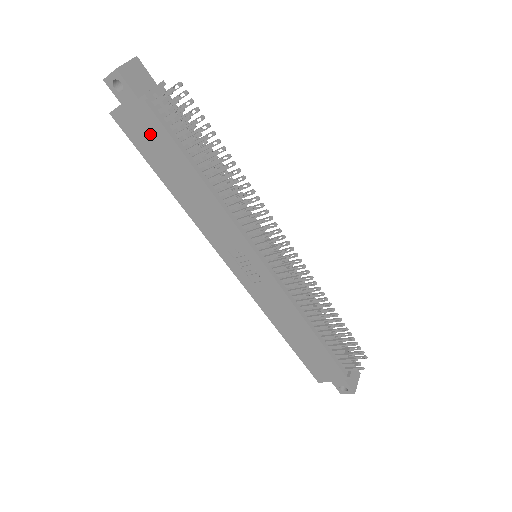
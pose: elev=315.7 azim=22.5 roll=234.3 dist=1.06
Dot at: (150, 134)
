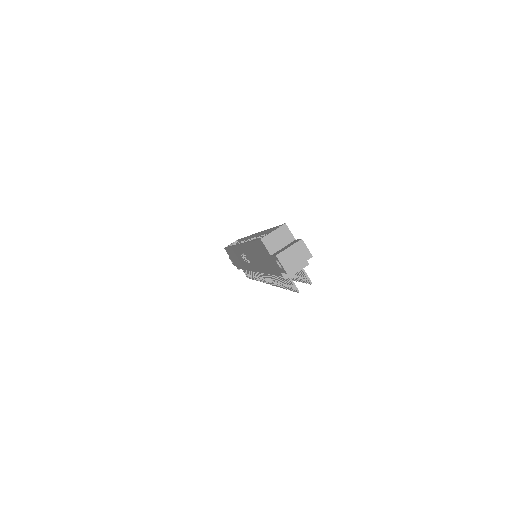
Dot at: (268, 261)
